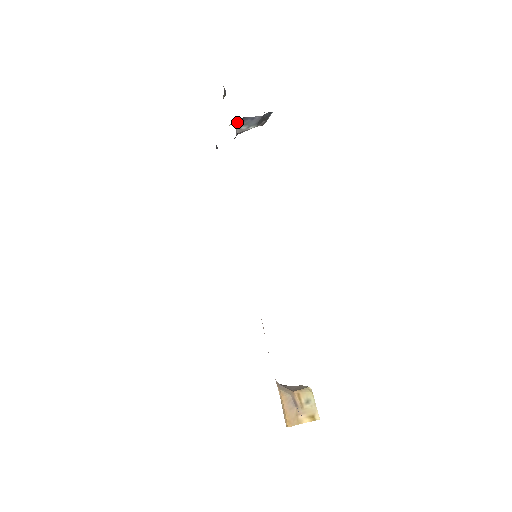
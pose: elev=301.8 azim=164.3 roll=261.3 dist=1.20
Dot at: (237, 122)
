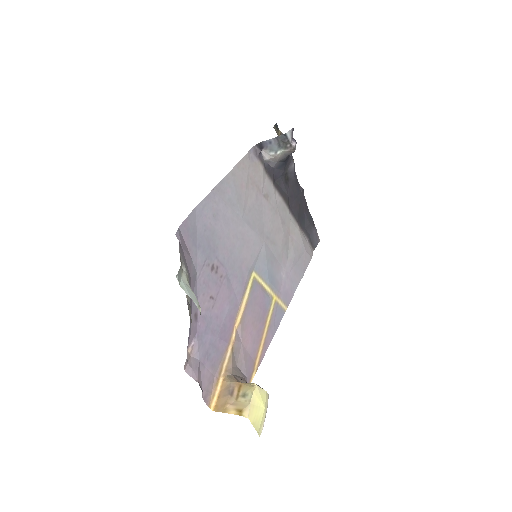
Dot at: (262, 149)
